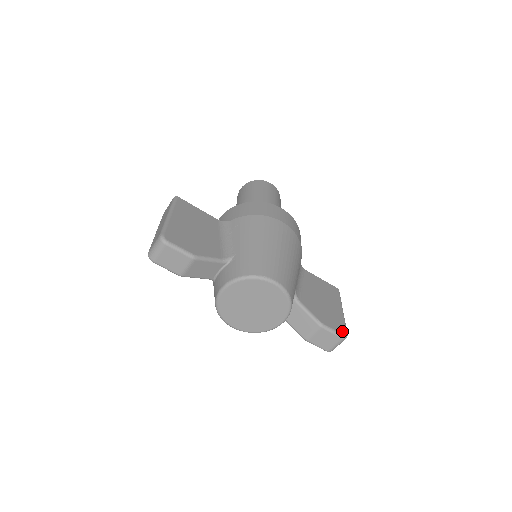
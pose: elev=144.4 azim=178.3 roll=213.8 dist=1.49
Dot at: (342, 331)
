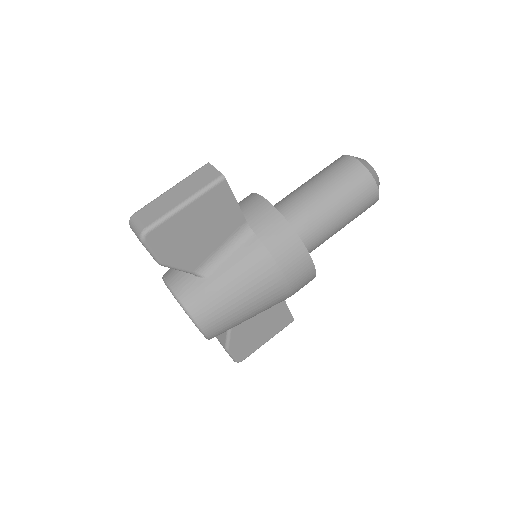
Dot at: (240, 358)
